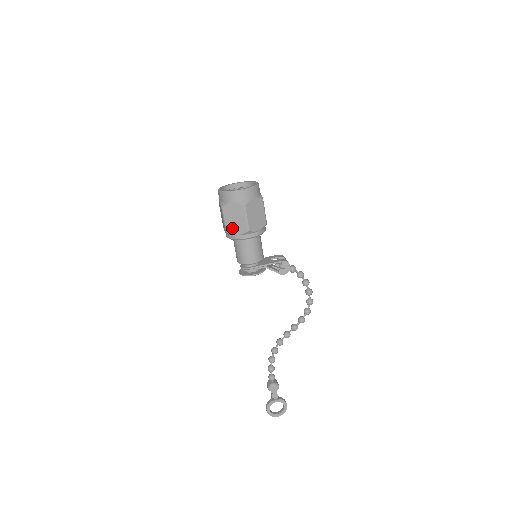
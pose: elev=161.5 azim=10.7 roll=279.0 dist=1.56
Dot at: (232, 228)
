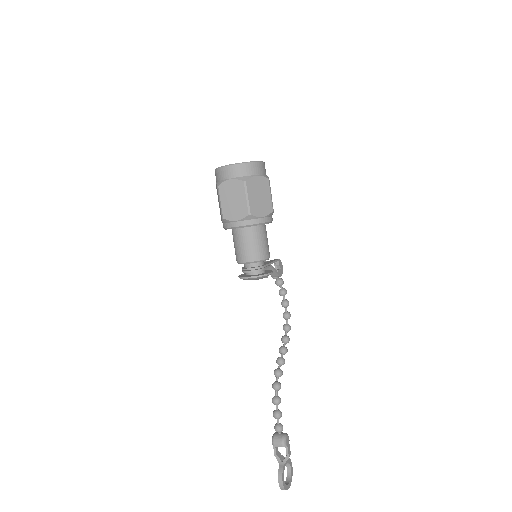
Dot at: (256, 208)
